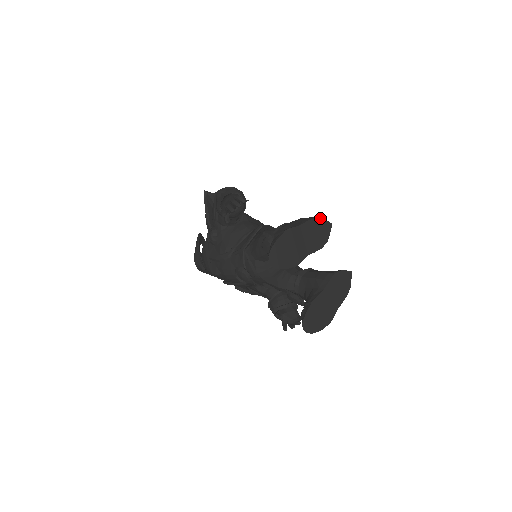
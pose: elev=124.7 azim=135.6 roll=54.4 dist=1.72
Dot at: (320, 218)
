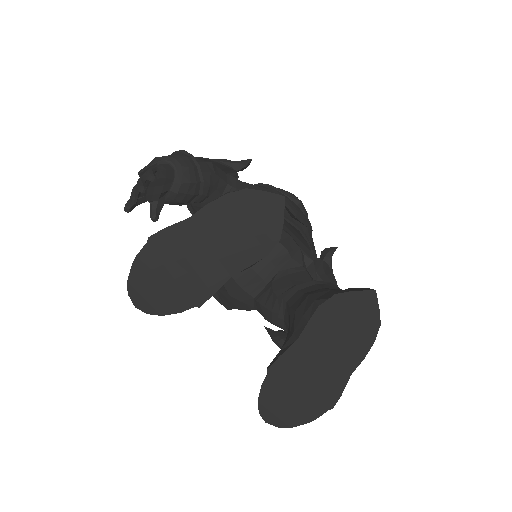
Dot at: (244, 190)
